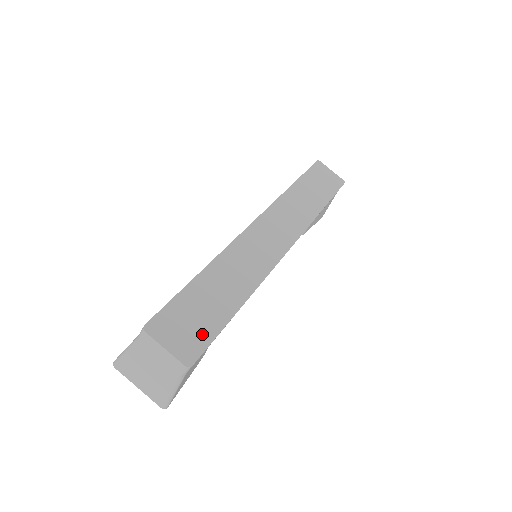
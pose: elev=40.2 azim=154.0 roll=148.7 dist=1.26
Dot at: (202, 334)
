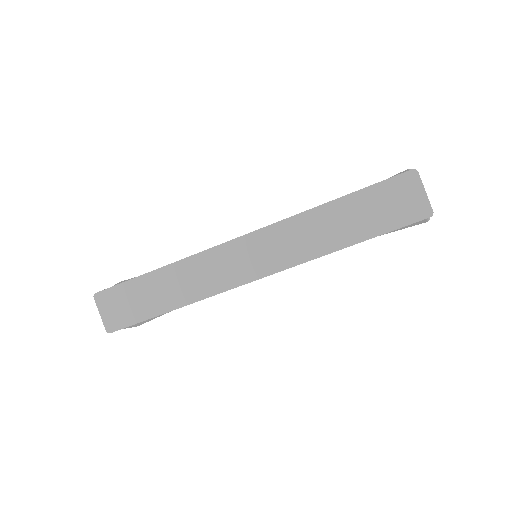
Dot at: (128, 317)
